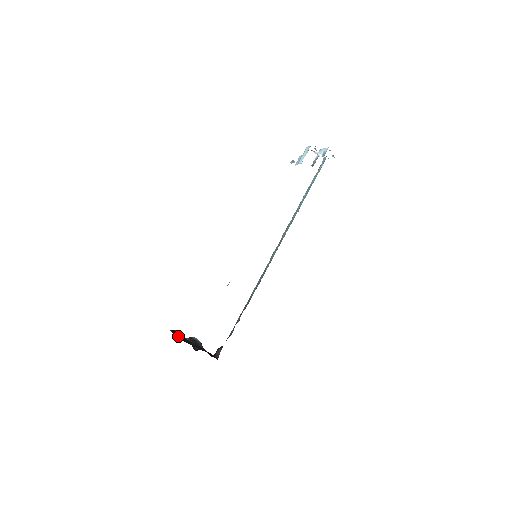
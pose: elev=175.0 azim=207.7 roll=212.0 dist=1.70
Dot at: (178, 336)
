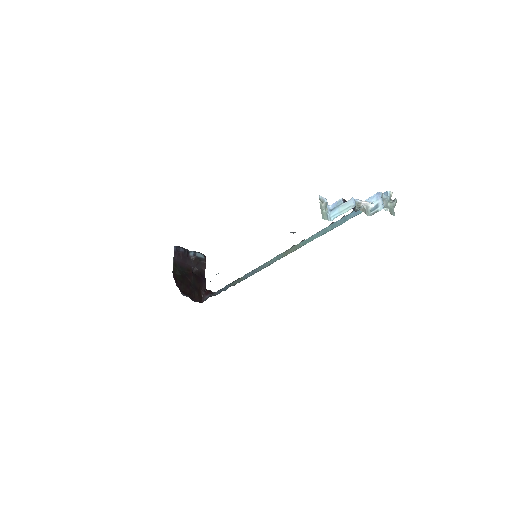
Dot at: (179, 260)
